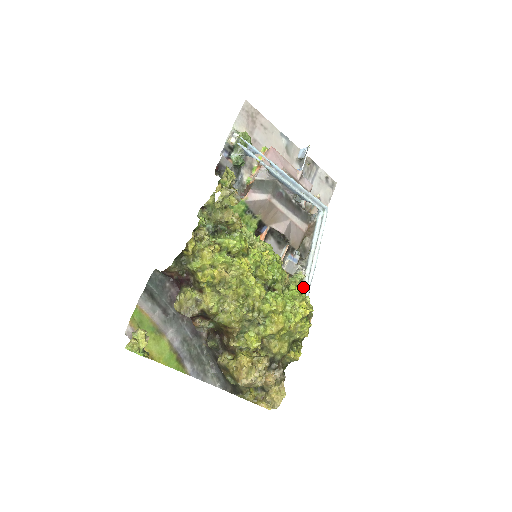
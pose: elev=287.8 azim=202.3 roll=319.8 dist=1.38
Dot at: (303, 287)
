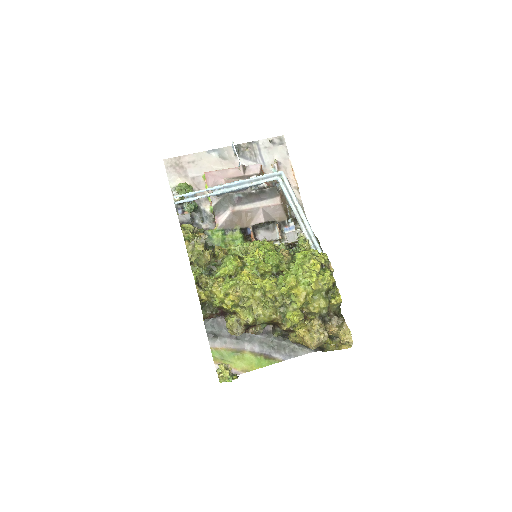
Dot at: (309, 245)
